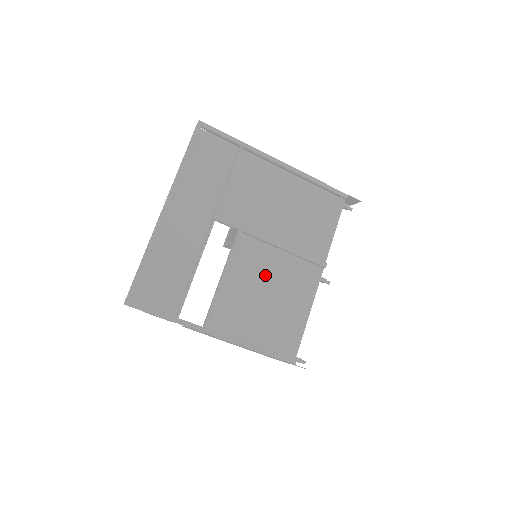
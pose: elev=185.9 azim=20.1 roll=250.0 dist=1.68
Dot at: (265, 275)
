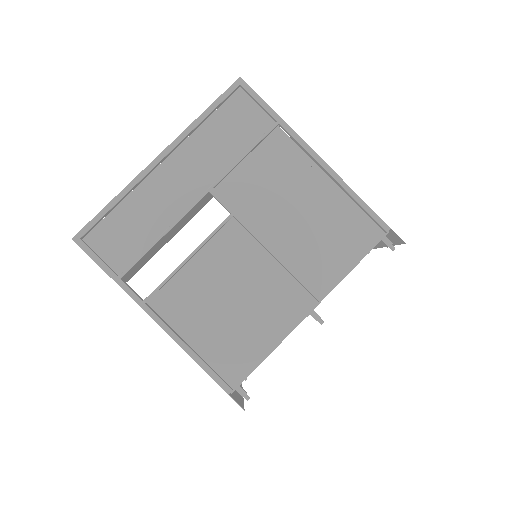
Dot at: (241, 277)
